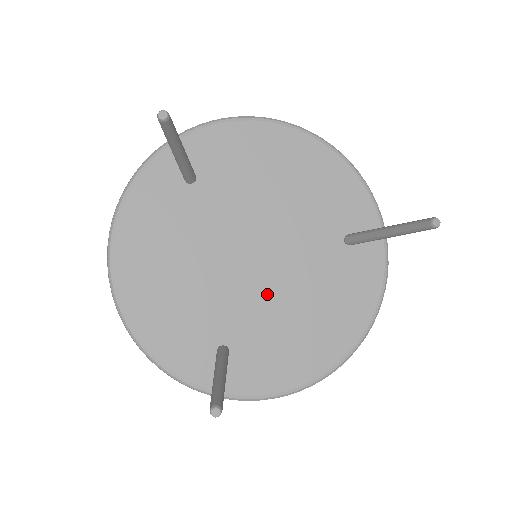
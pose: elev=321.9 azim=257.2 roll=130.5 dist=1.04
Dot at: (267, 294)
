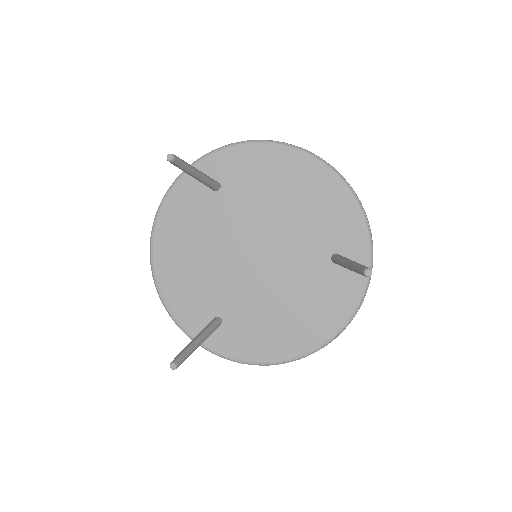
Dot at: (259, 287)
